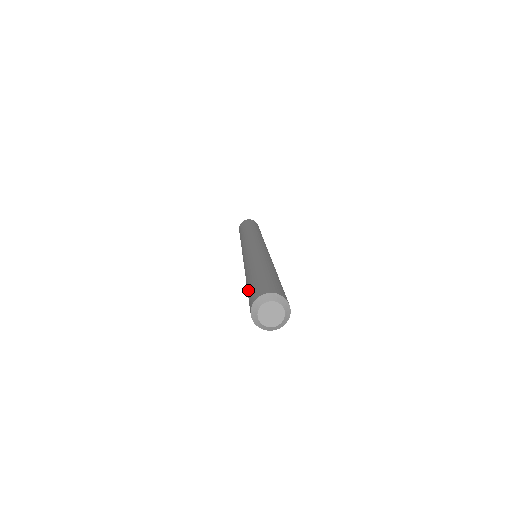
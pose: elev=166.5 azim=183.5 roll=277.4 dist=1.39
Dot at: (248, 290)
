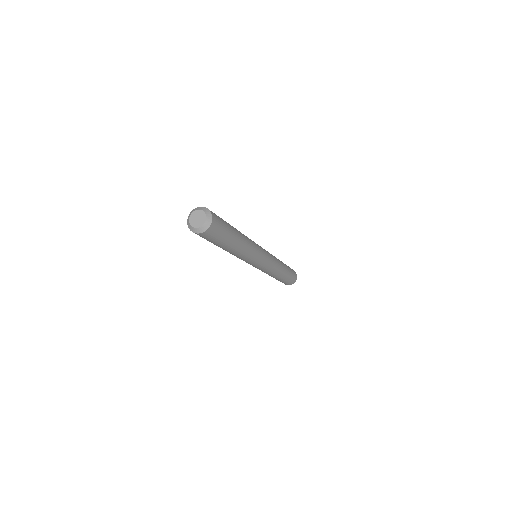
Dot at: occluded
